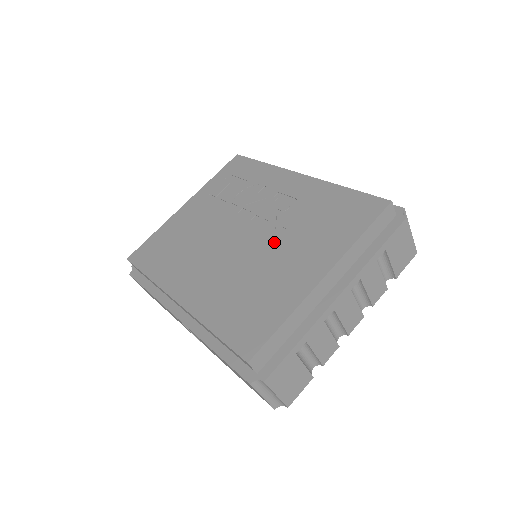
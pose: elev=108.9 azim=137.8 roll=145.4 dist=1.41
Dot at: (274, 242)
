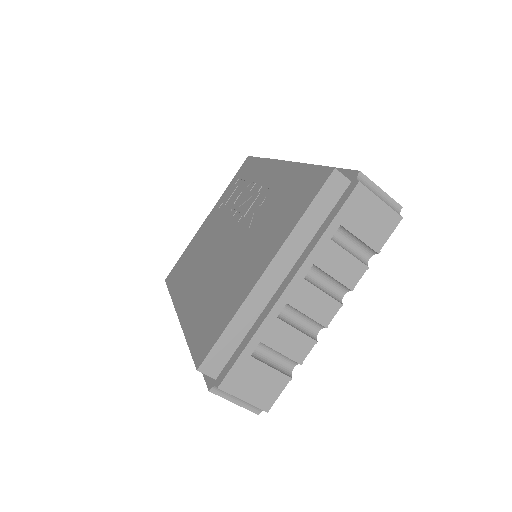
Dot at: (244, 241)
